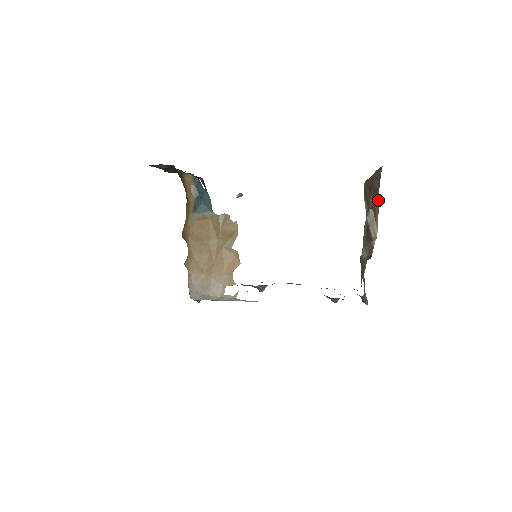
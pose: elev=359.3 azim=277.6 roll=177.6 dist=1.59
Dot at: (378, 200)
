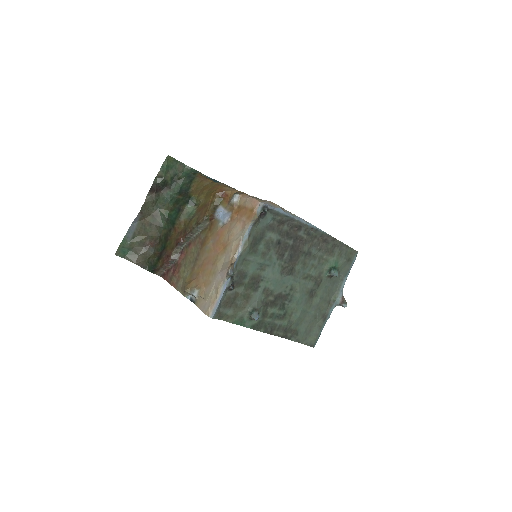
Dot at: occluded
